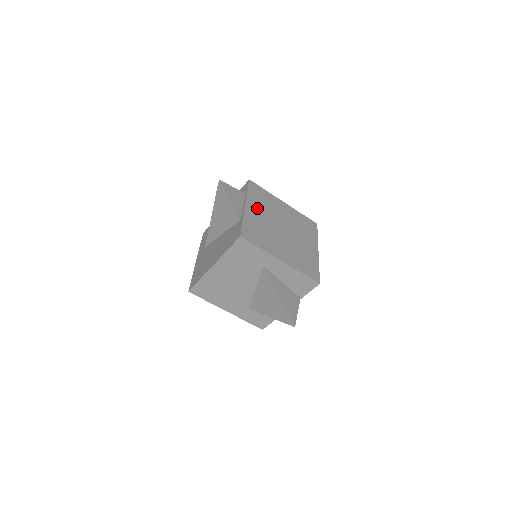
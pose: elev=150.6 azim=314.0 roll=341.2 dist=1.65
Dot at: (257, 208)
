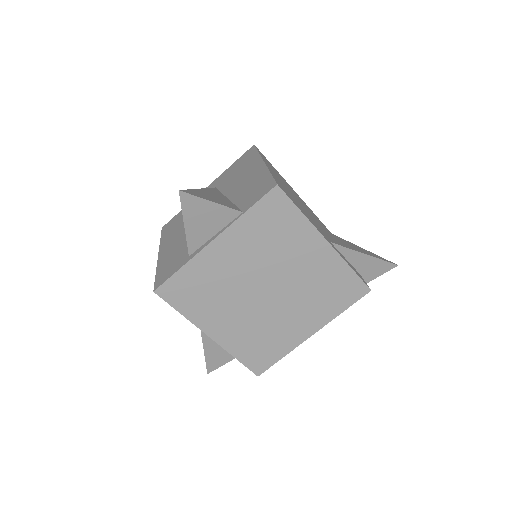
Dot at: (240, 247)
